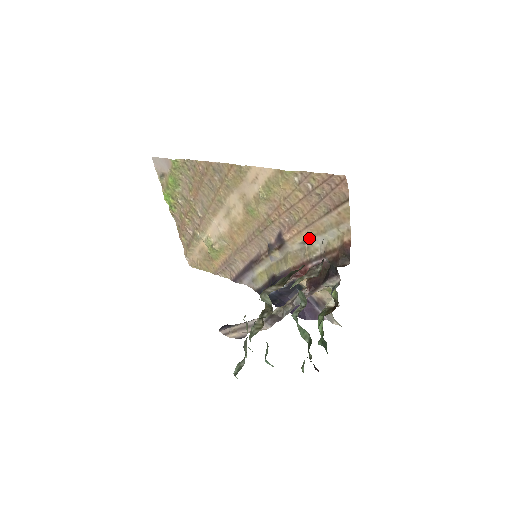
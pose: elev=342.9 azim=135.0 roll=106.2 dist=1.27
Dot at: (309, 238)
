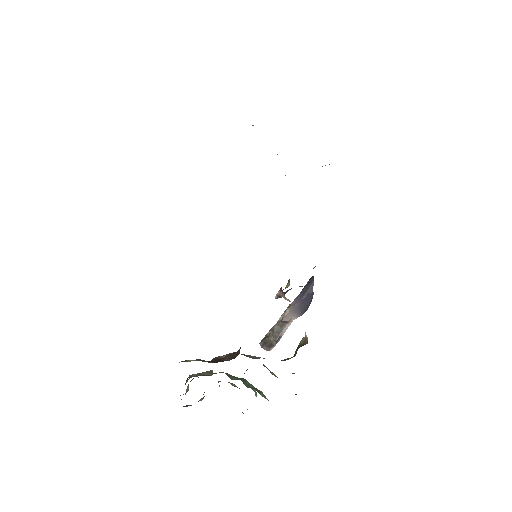
Dot at: occluded
